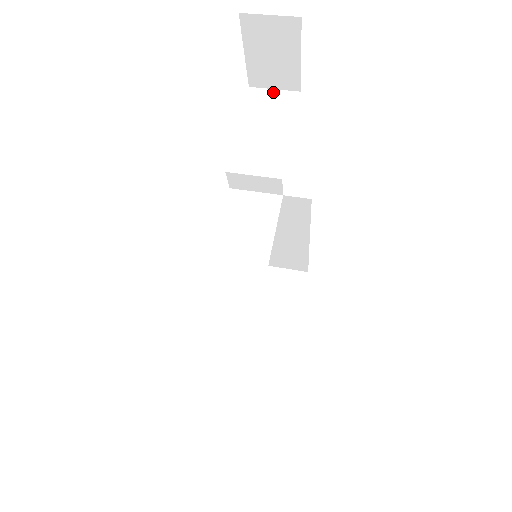
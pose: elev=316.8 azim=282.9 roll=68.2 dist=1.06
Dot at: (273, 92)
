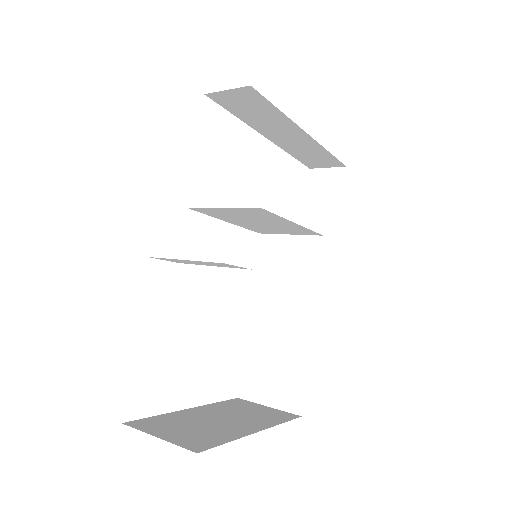
Dot at: (319, 227)
